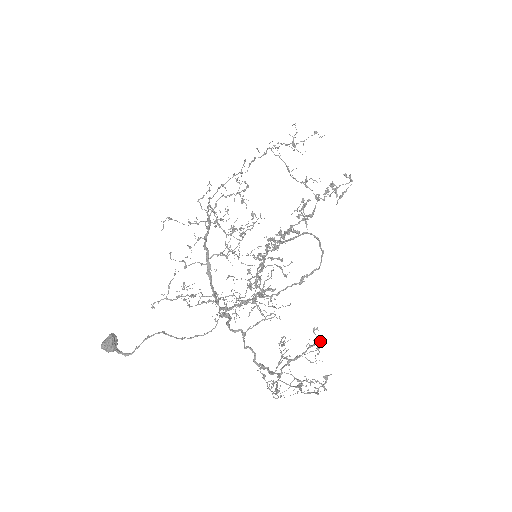
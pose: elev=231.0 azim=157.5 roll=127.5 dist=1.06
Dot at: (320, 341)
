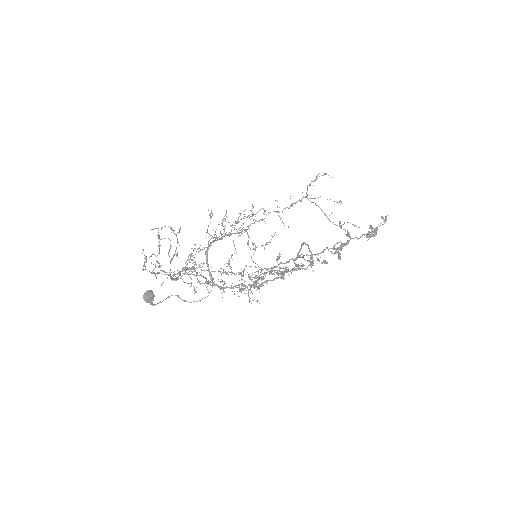
Dot at: (172, 230)
